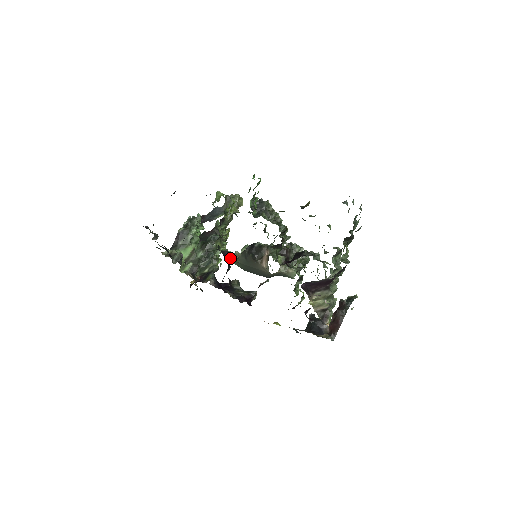
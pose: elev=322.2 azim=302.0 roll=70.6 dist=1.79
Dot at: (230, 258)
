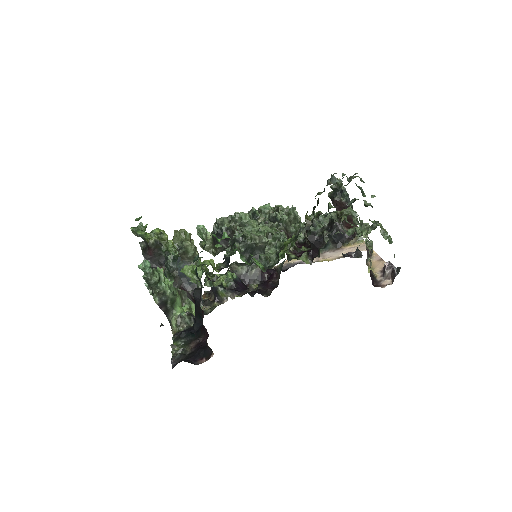
Dot at: (236, 278)
